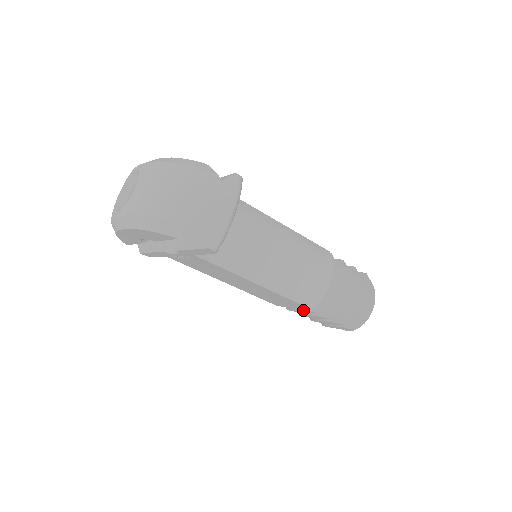
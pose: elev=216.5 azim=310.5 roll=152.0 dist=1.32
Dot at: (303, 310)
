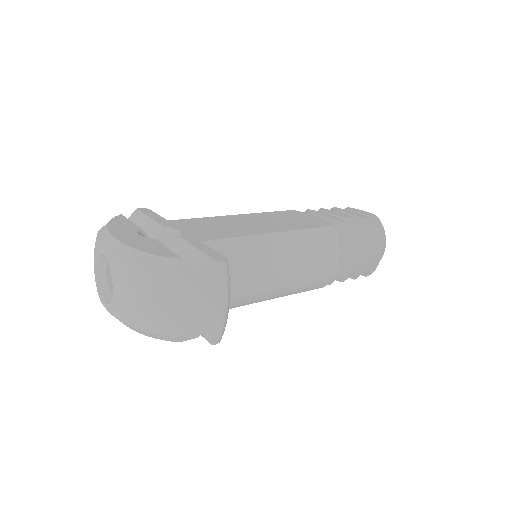
Dot at: occluded
